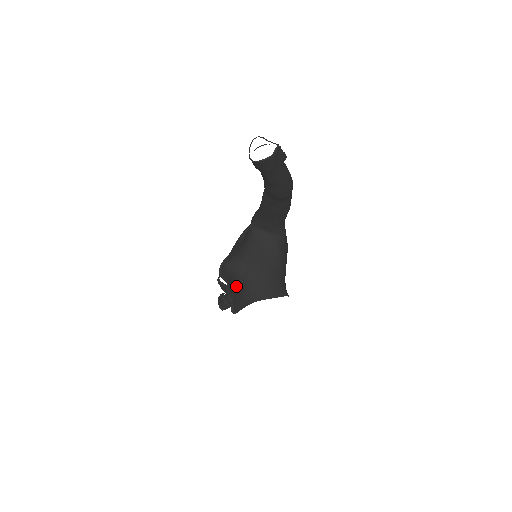
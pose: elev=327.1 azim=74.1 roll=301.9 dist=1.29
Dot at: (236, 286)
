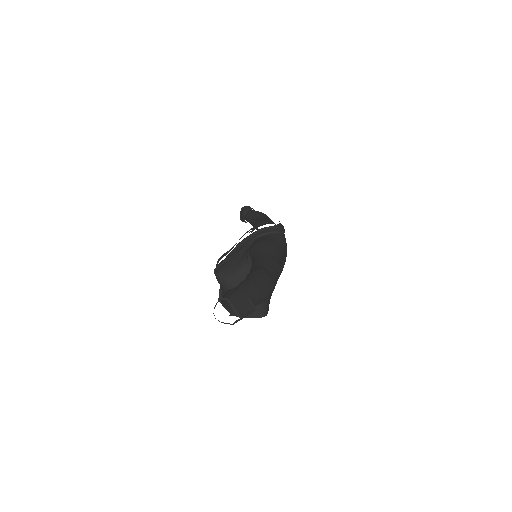
Dot at: (224, 292)
